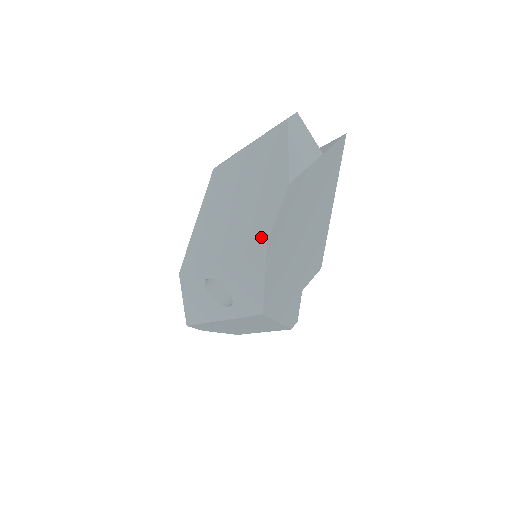
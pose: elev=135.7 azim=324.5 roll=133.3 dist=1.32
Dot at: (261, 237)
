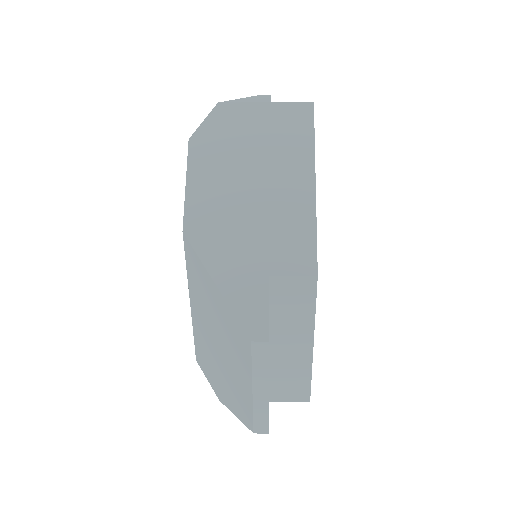
Dot at: occluded
